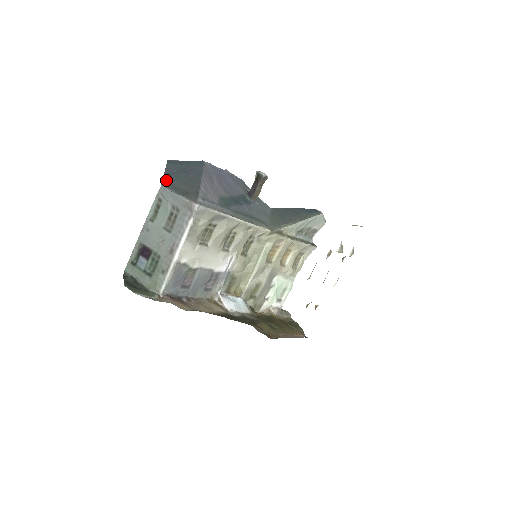
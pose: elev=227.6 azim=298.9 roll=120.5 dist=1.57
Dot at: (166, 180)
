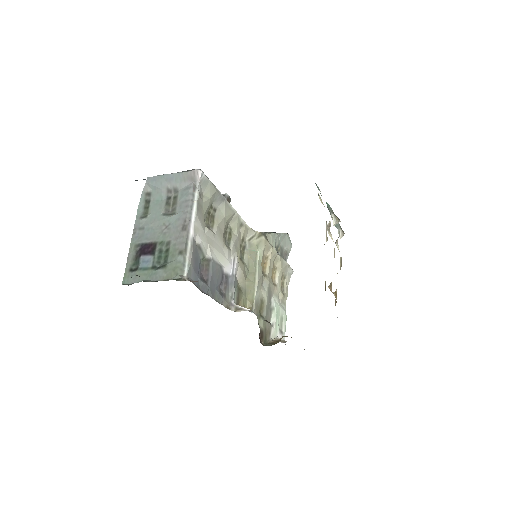
Dot at: occluded
